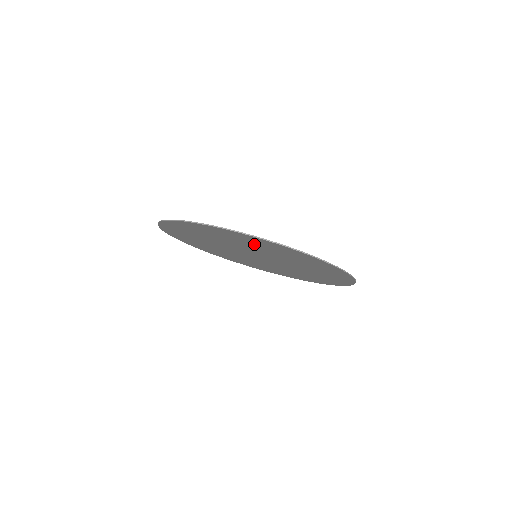
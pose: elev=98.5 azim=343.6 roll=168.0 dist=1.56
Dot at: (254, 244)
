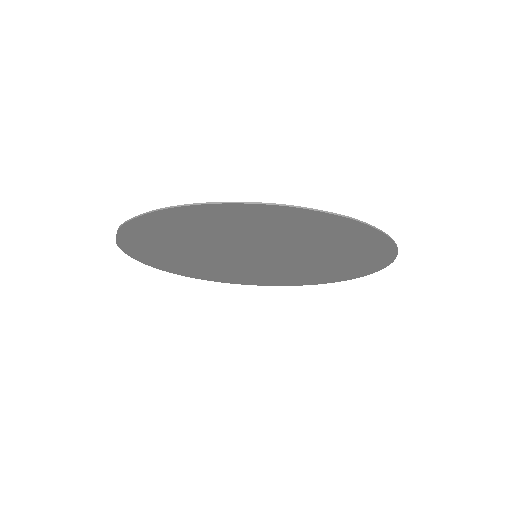
Dot at: (222, 225)
